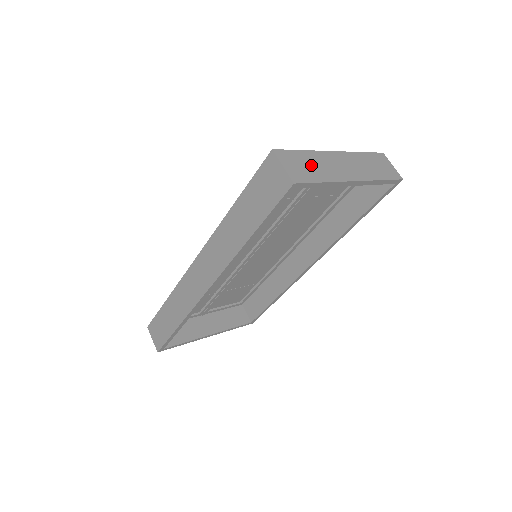
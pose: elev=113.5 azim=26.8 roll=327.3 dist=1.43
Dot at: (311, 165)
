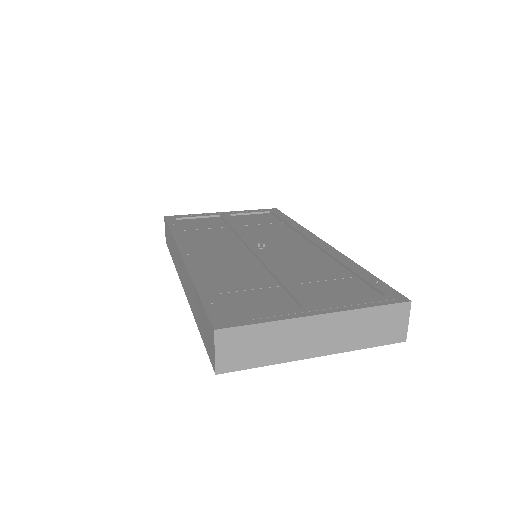
Dot at: (261, 344)
